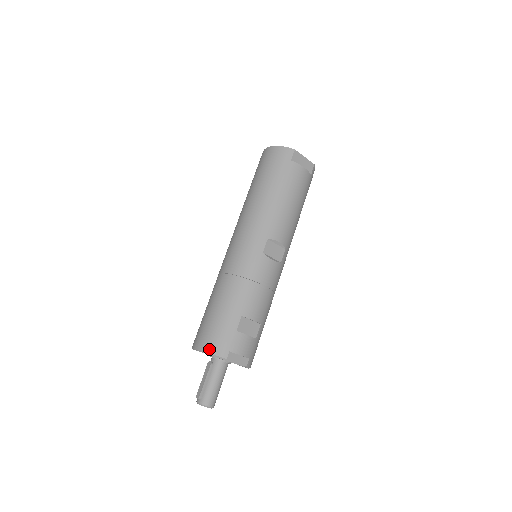
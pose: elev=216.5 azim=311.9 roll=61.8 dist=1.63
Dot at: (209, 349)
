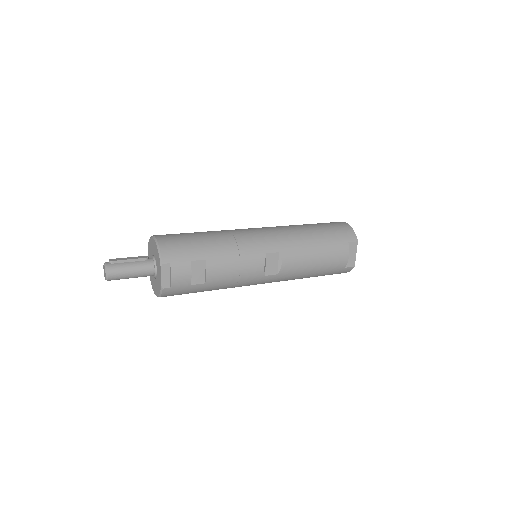
Dot at: (162, 245)
